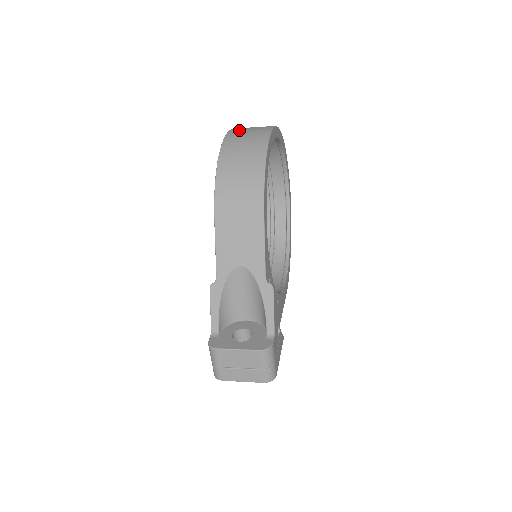
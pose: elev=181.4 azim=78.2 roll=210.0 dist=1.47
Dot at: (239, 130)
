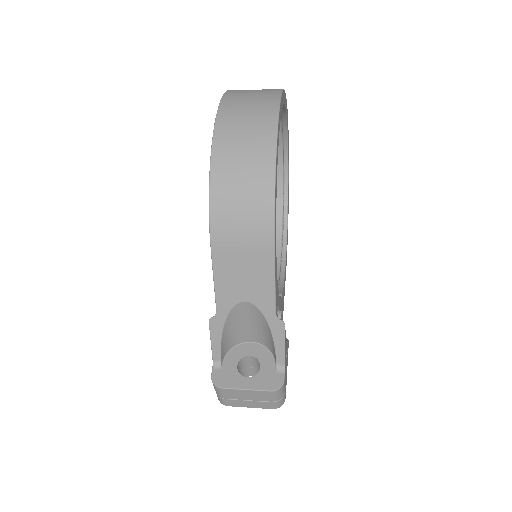
Dot at: (233, 108)
